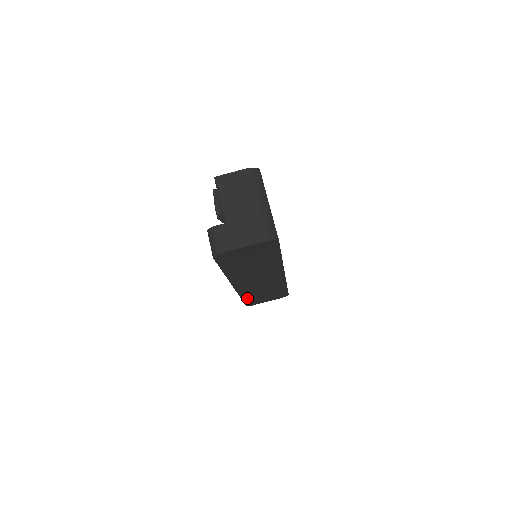
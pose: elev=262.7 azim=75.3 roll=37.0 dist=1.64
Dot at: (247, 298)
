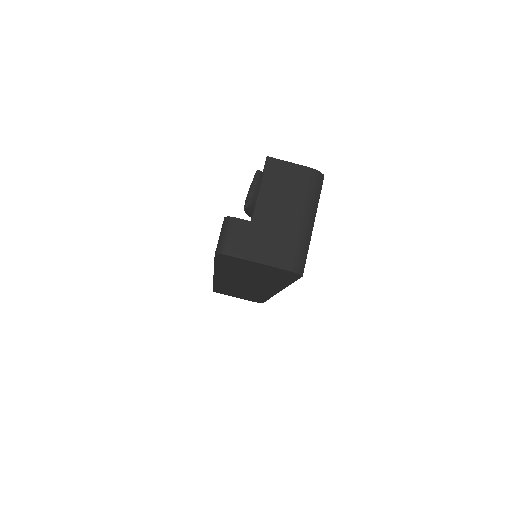
Dot at: (219, 288)
